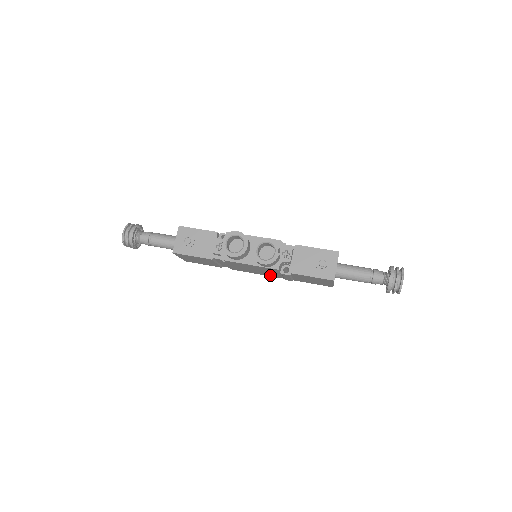
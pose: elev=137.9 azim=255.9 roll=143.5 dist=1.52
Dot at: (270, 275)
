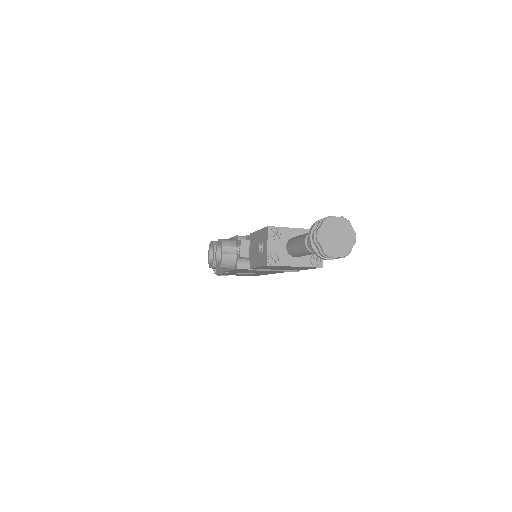
Dot at: occluded
